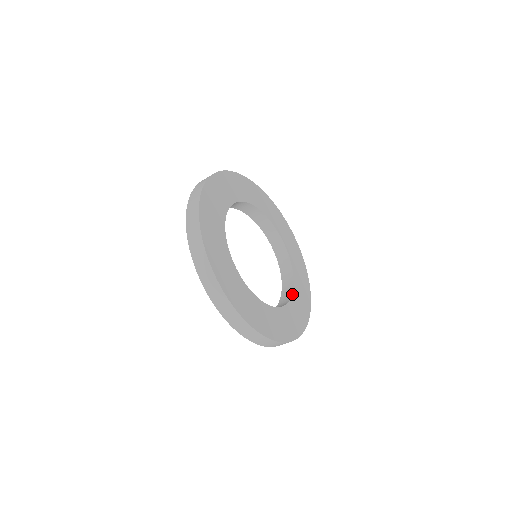
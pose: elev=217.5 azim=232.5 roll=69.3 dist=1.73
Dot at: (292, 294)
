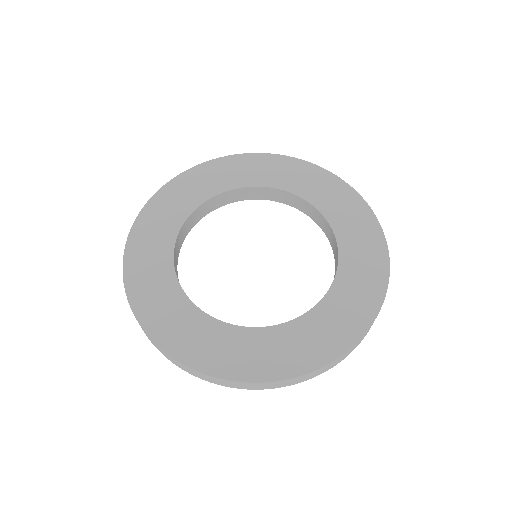
Dot at: (326, 220)
